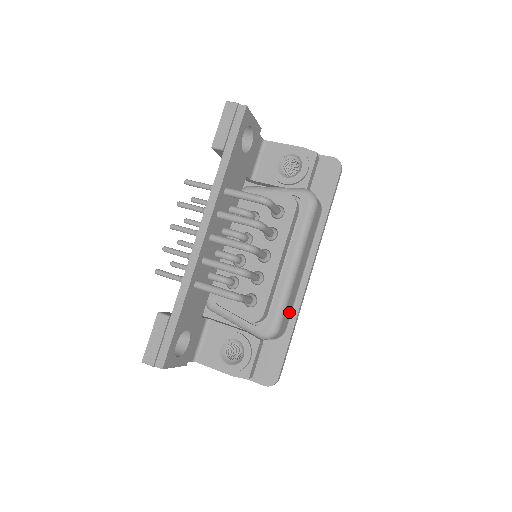
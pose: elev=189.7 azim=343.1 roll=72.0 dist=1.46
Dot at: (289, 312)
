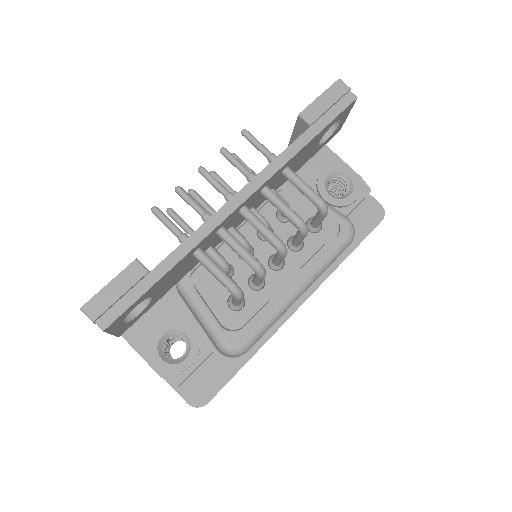
Dot at: occluded
